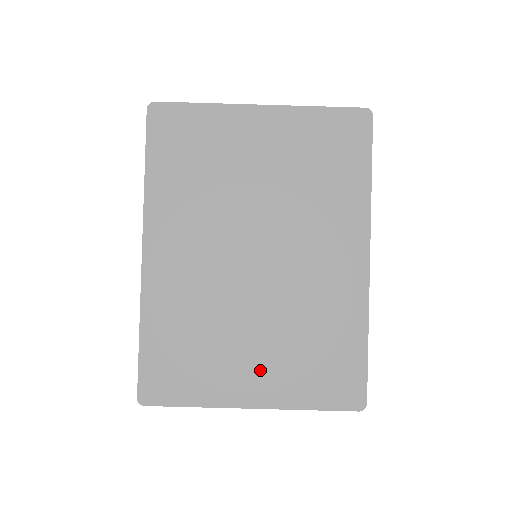
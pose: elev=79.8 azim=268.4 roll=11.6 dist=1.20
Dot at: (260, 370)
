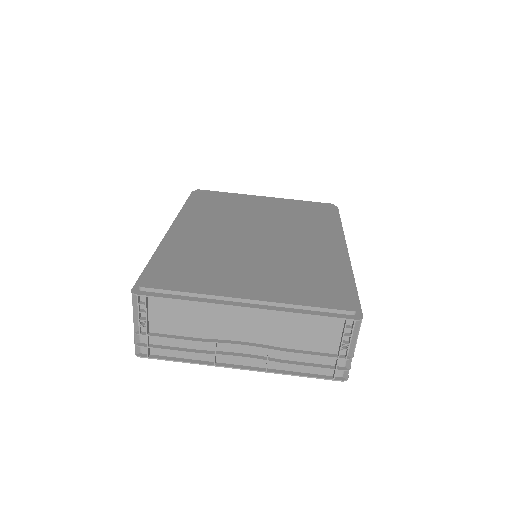
Dot at: (256, 283)
